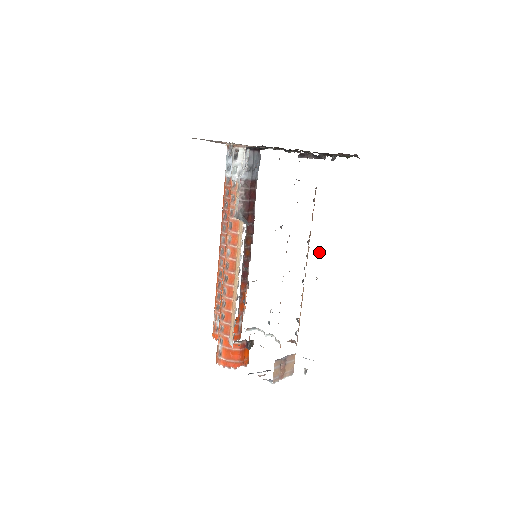
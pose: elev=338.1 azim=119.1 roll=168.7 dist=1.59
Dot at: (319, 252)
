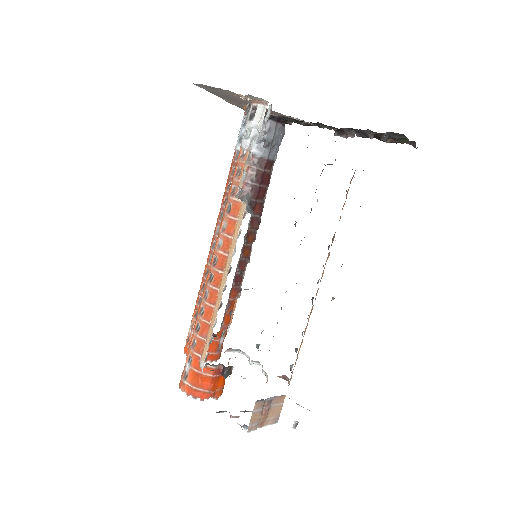
Dot at: occluded
